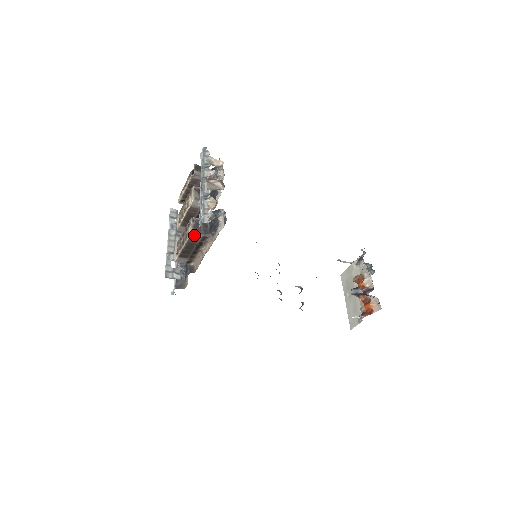
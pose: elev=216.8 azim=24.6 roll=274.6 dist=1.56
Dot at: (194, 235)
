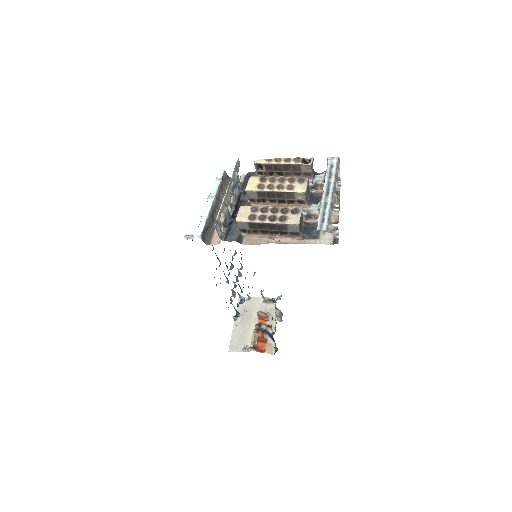
Dot at: (297, 226)
